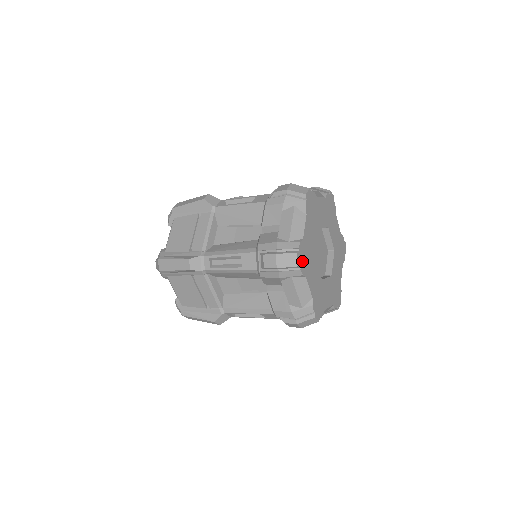
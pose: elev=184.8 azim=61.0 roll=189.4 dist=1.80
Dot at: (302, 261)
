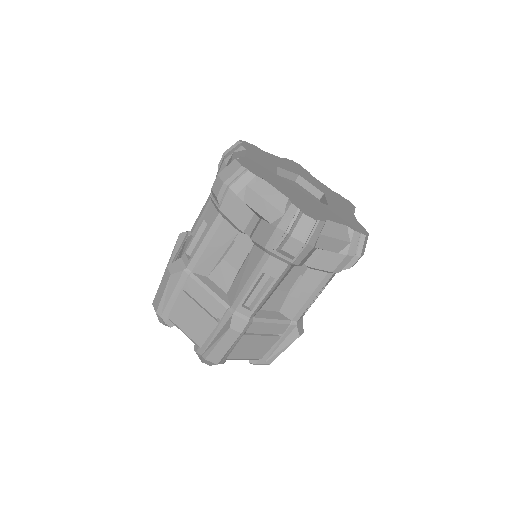
Dot at: (250, 168)
